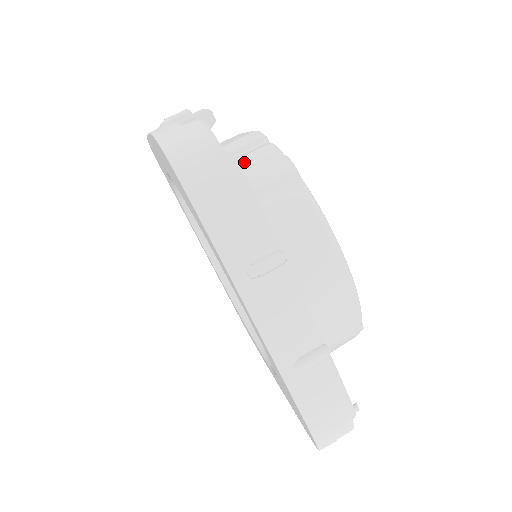
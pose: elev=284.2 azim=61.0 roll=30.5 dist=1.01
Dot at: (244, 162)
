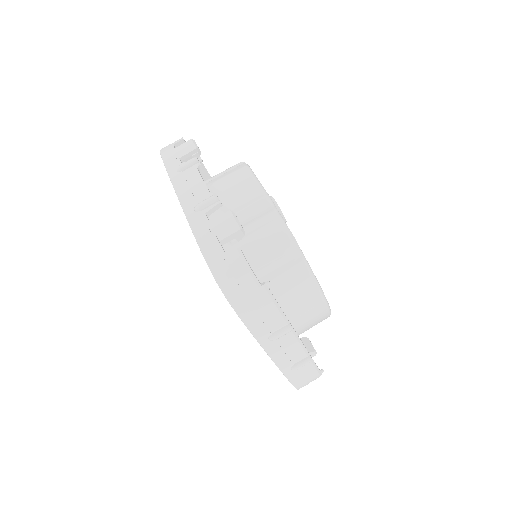
Dot at: (271, 285)
